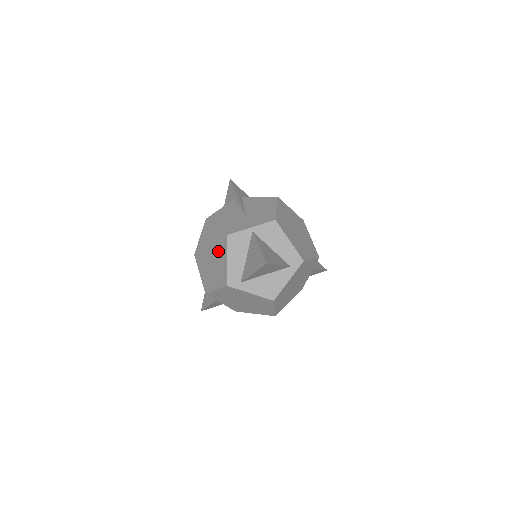
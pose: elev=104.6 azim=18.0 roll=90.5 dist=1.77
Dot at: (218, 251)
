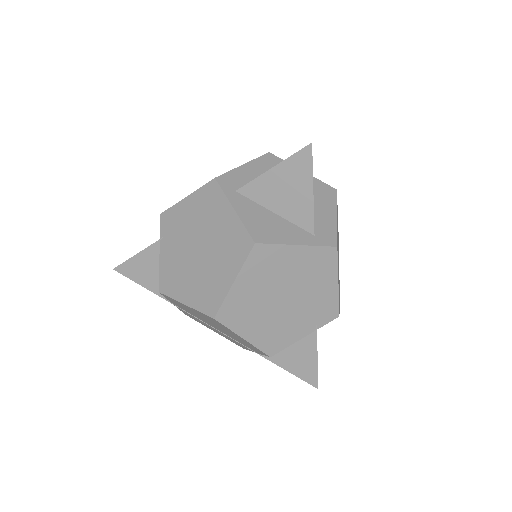
Dot at: occluded
